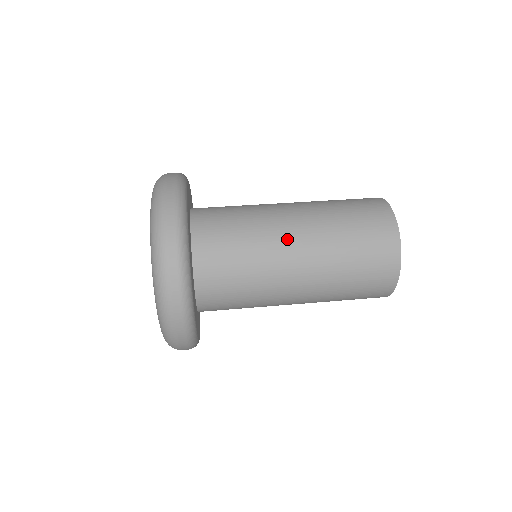
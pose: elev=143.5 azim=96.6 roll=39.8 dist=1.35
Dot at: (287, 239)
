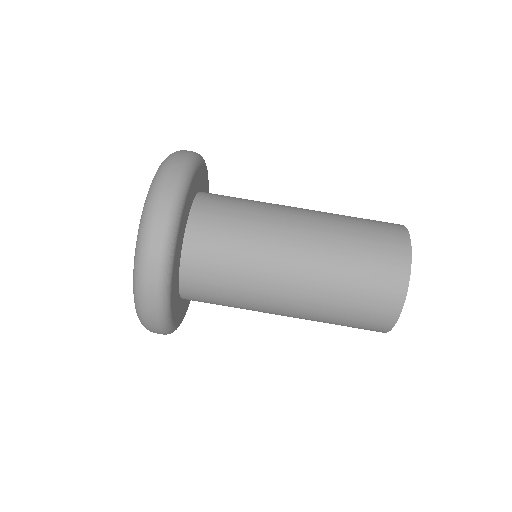
Dot at: (277, 298)
